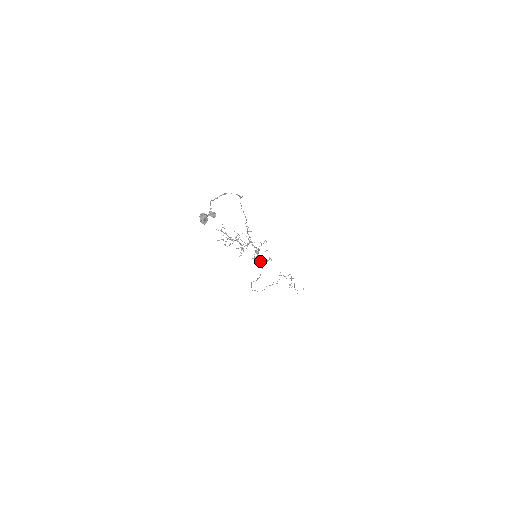
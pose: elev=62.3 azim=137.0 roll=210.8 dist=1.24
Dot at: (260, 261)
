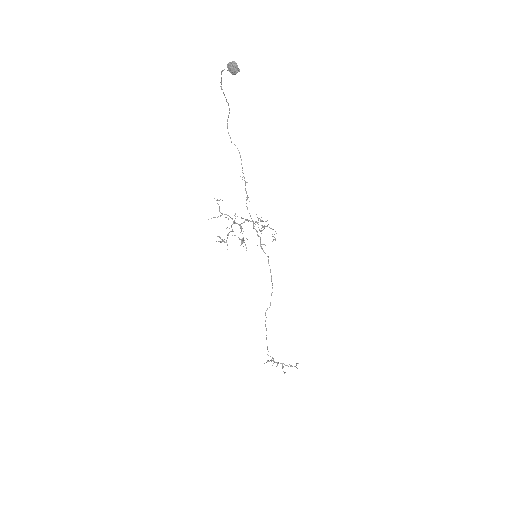
Dot at: (265, 253)
